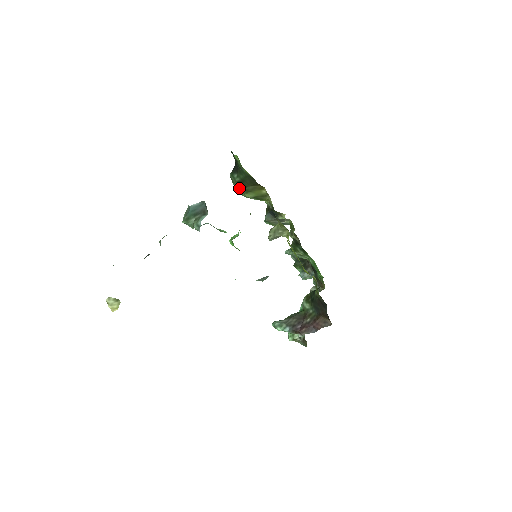
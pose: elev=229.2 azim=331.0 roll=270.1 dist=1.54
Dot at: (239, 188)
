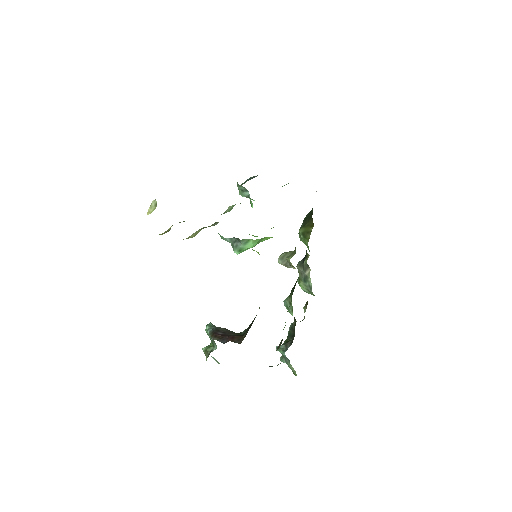
Dot at: occluded
